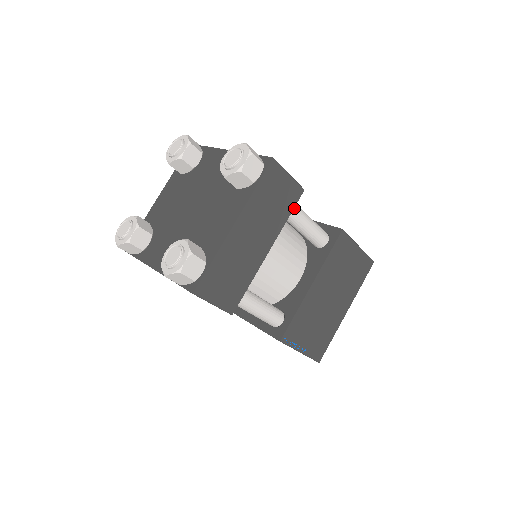
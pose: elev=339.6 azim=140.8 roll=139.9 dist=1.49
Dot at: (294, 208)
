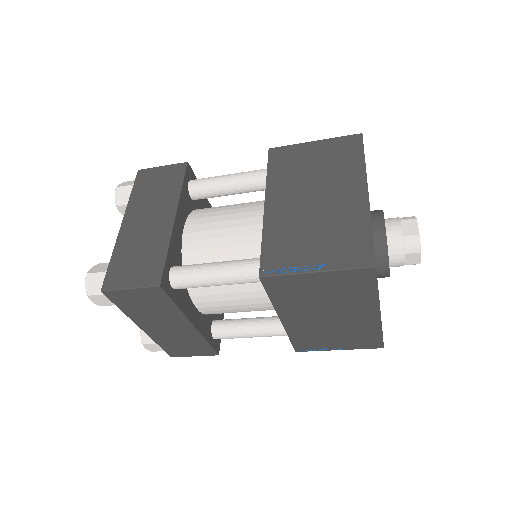
Dot at: (183, 285)
